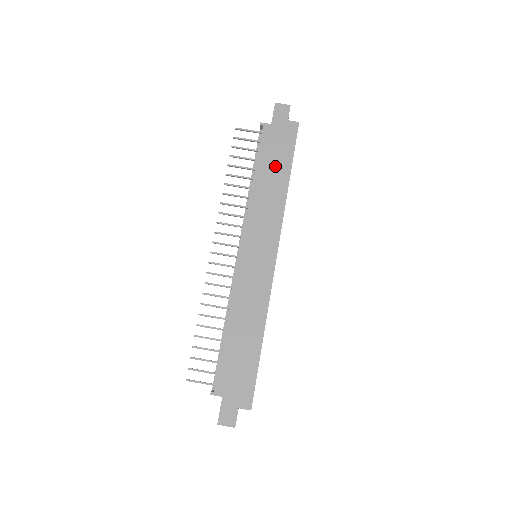
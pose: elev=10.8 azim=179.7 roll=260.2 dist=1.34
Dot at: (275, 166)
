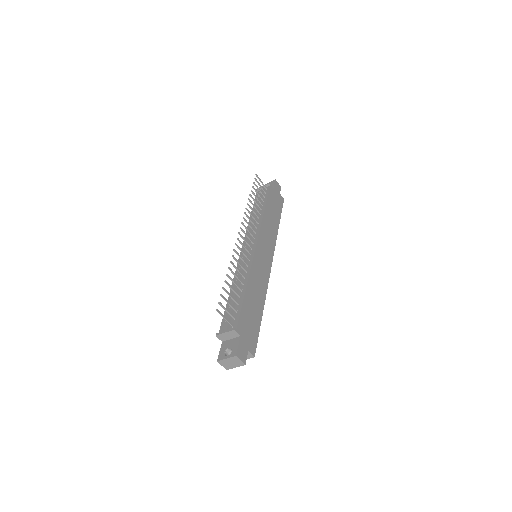
Dot at: (274, 211)
